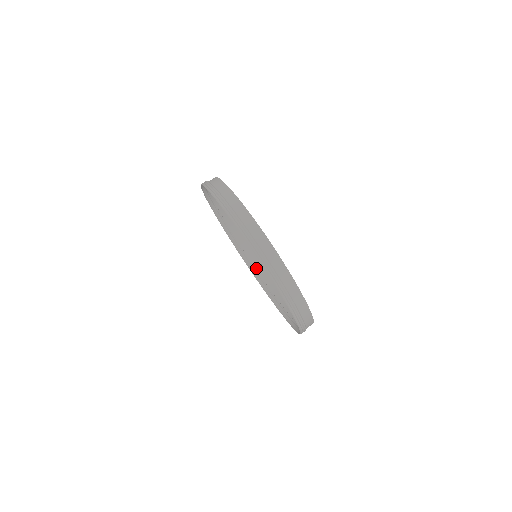
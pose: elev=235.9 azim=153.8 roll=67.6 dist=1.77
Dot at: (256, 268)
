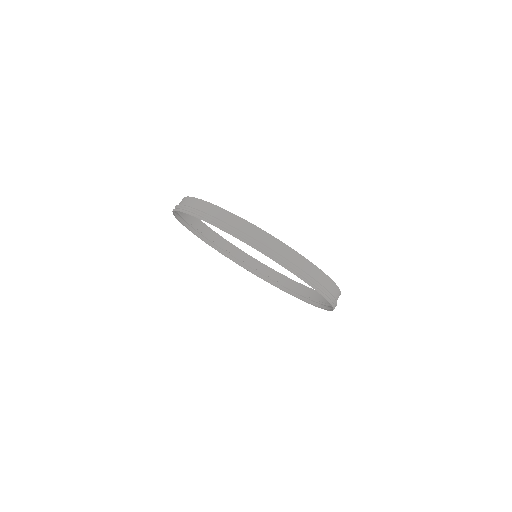
Dot at: (233, 254)
